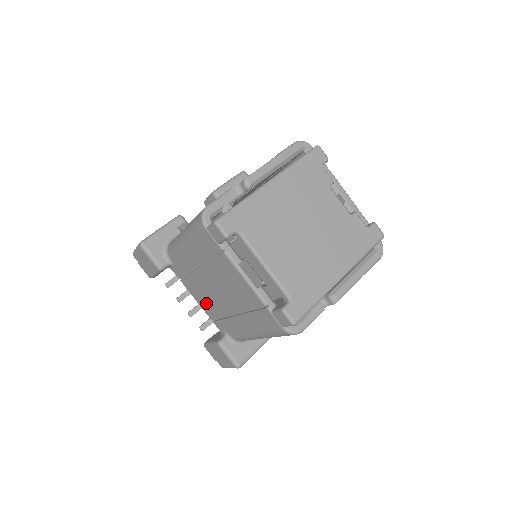
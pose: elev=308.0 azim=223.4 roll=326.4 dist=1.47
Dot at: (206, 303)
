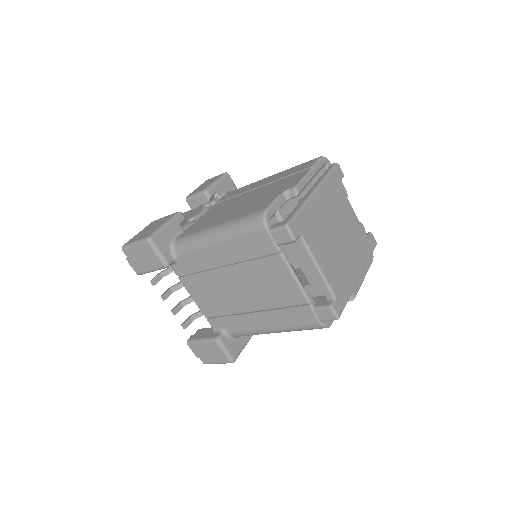
Dot at: (209, 301)
